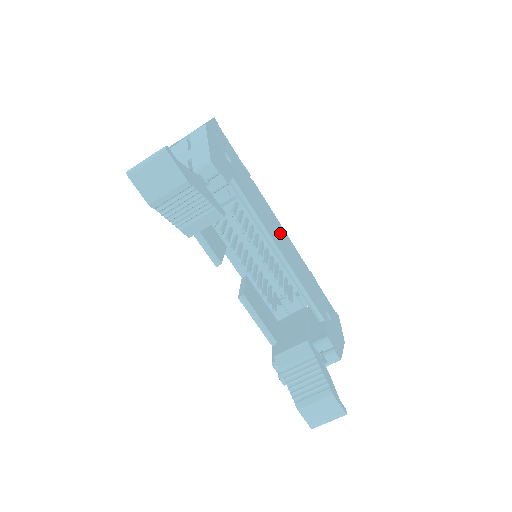
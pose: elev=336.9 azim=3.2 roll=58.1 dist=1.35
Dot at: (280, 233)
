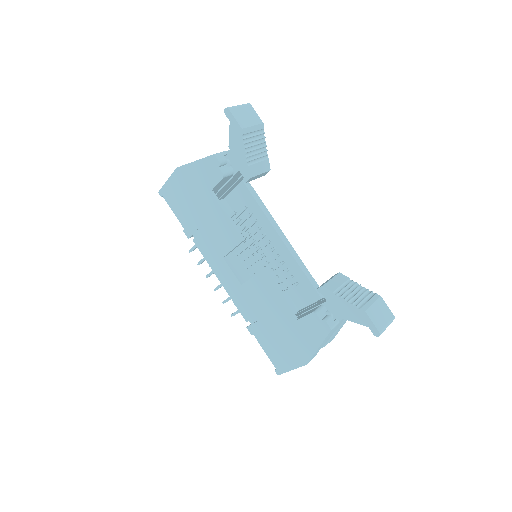
Dot at: occluded
